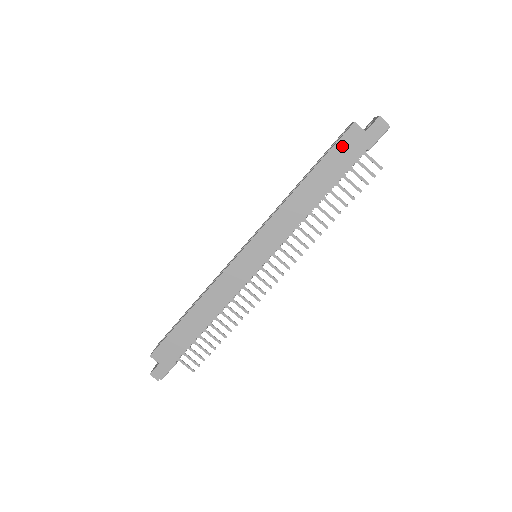
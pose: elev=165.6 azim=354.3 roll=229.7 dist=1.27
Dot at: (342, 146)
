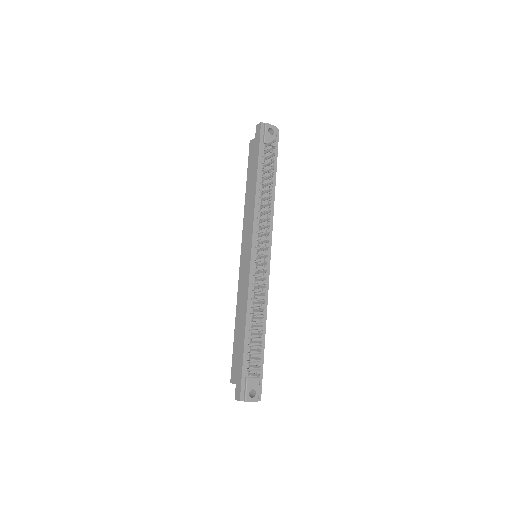
Dot at: (251, 155)
